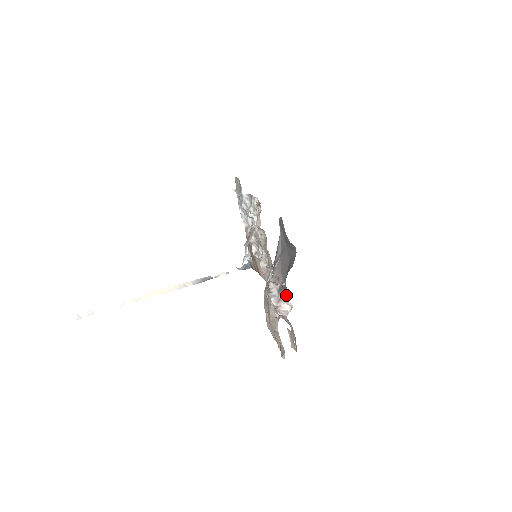
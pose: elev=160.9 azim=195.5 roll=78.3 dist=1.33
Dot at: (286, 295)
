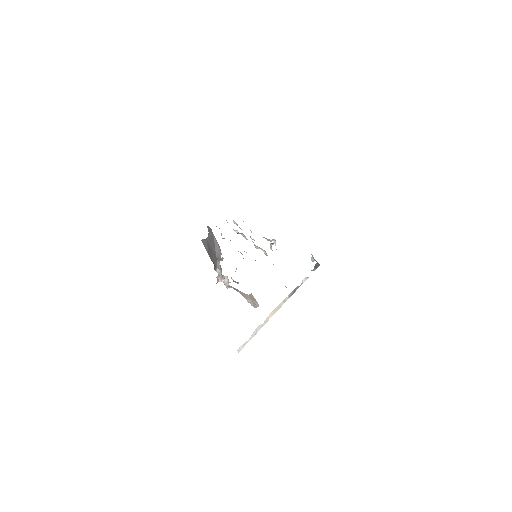
Dot at: occluded
